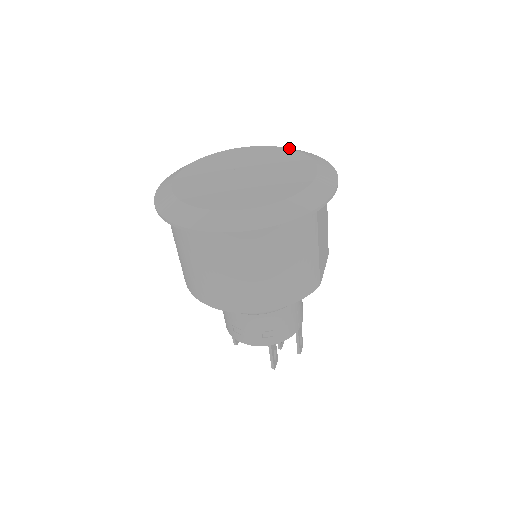
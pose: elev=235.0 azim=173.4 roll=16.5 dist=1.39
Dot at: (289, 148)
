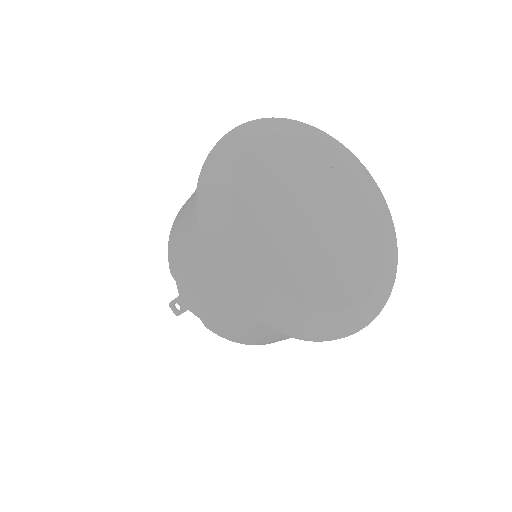
Dot at: (296, 133)
